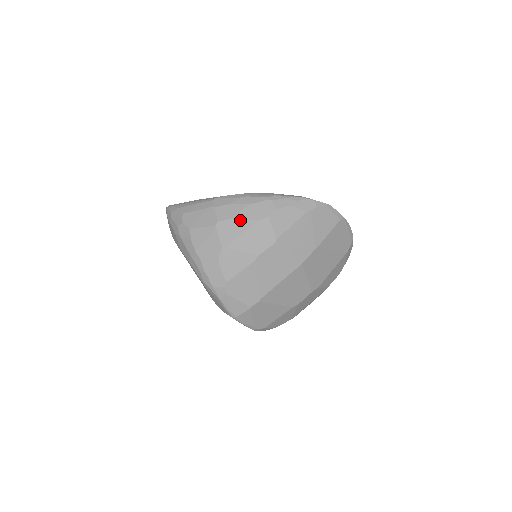
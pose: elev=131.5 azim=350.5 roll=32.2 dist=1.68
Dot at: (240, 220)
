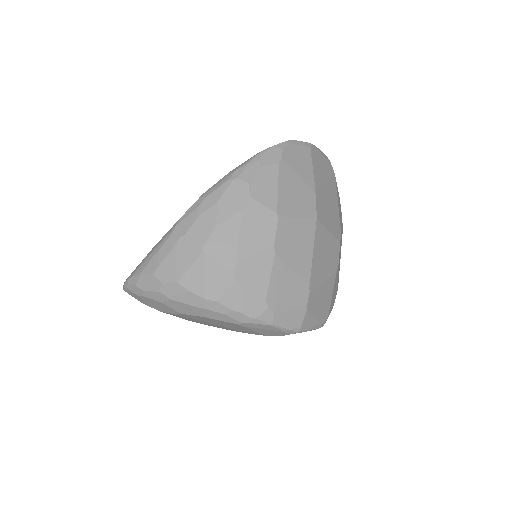
Dot at: (224, 225)
